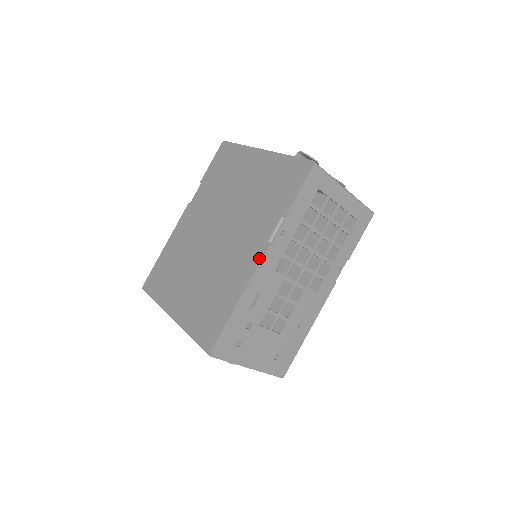
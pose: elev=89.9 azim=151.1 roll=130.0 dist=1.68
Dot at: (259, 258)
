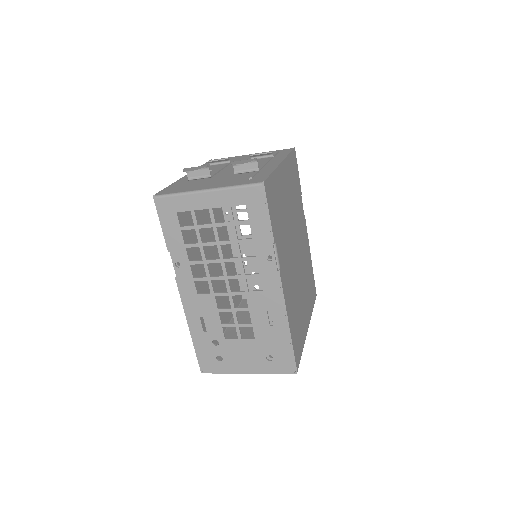
Dot at: (180, 291)
